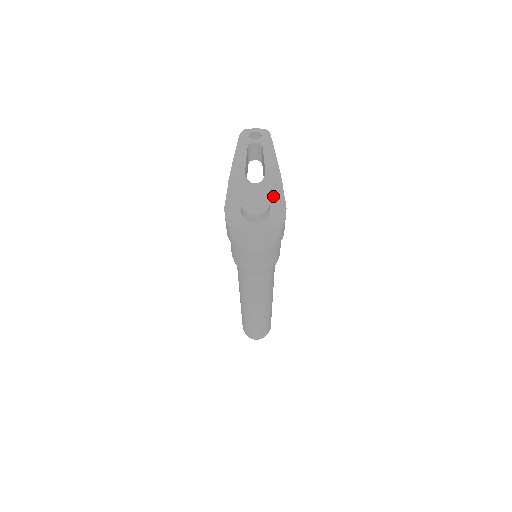
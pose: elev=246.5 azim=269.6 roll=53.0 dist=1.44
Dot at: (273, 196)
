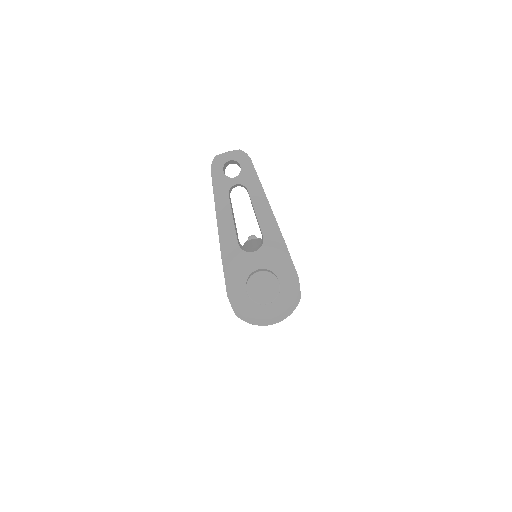
Dot at: (279, 262)
